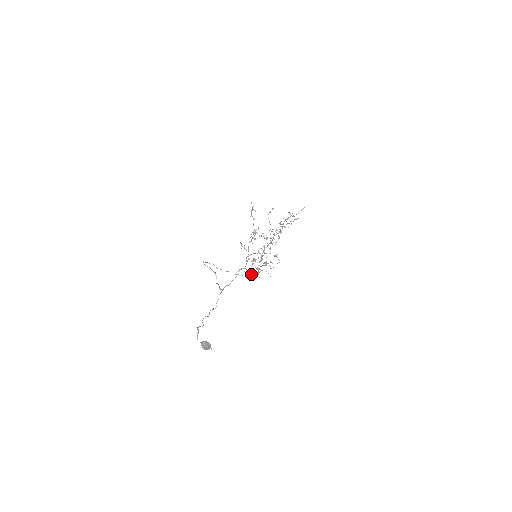
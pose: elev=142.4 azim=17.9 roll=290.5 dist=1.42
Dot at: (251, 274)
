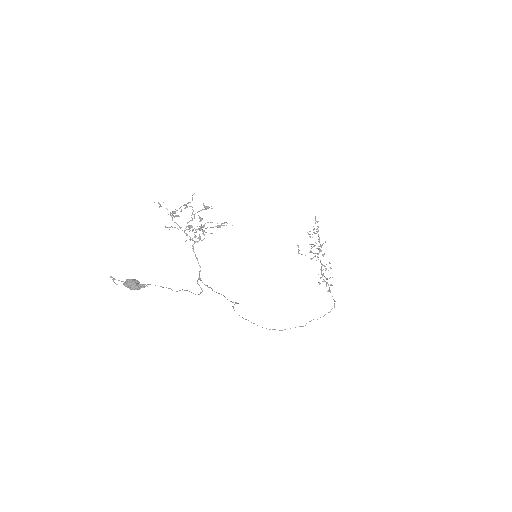
Dot at: (198, 238)
